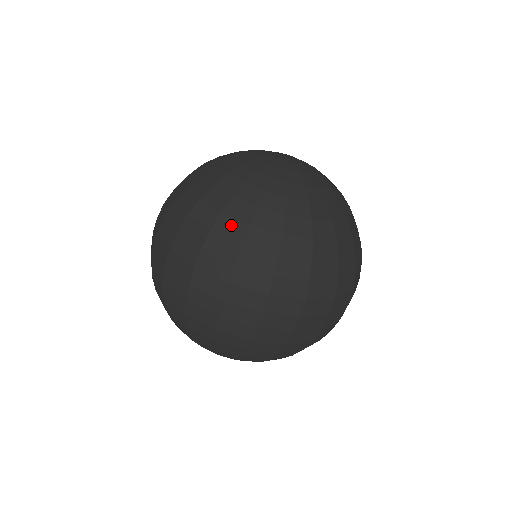
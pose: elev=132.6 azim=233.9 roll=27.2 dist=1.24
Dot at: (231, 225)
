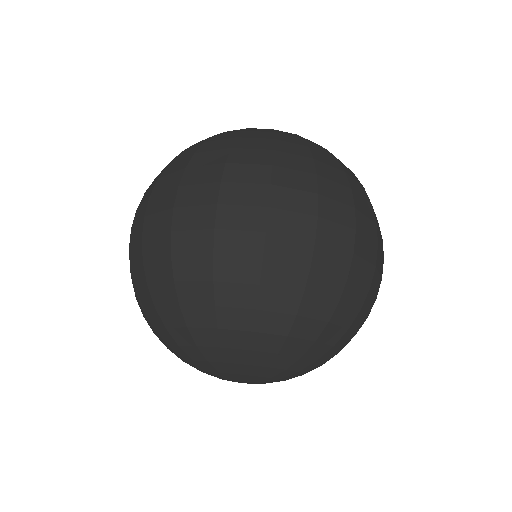
Dot at: (253, 142)
